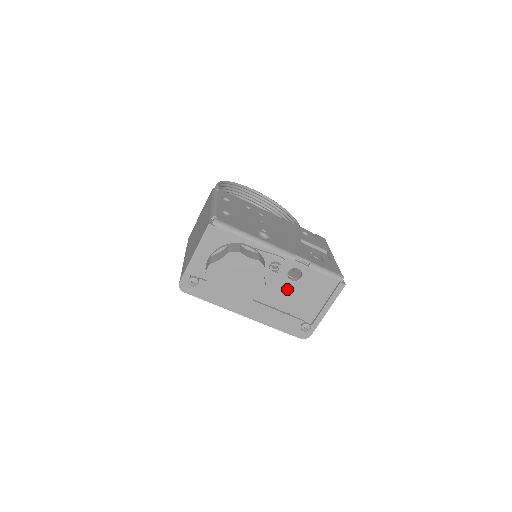
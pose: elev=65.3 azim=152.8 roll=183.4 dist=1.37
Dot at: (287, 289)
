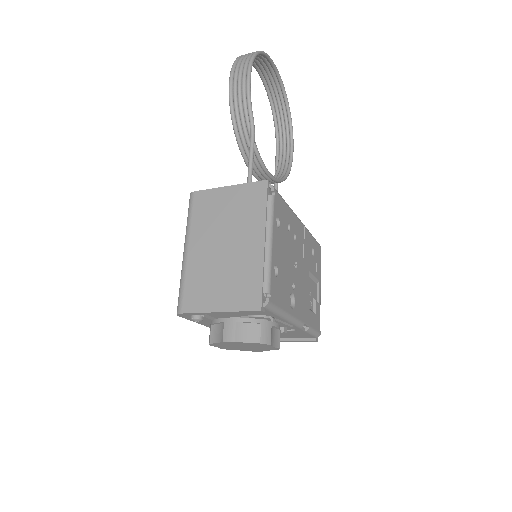
Dot at: occluded
